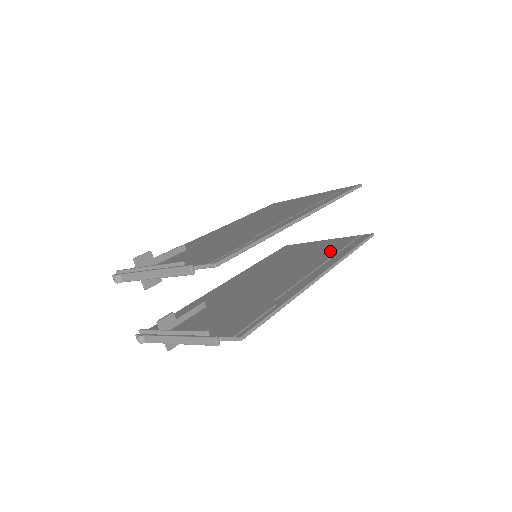
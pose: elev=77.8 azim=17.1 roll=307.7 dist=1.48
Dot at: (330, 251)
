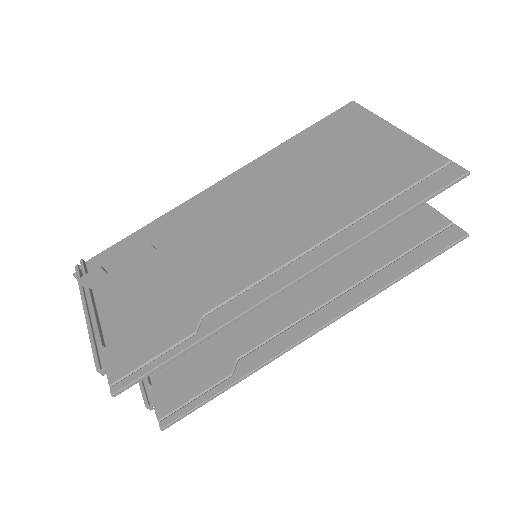
Dot at: (379, 251)
